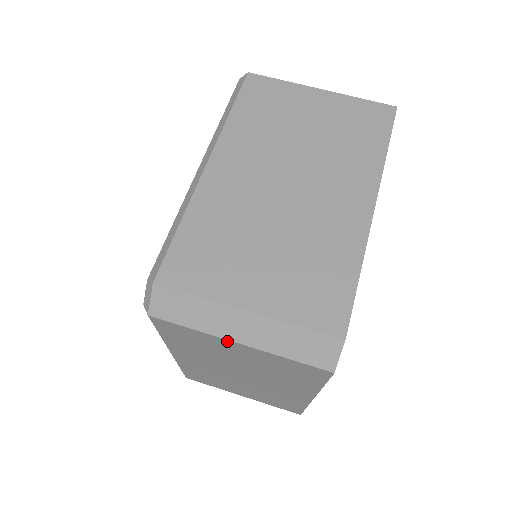
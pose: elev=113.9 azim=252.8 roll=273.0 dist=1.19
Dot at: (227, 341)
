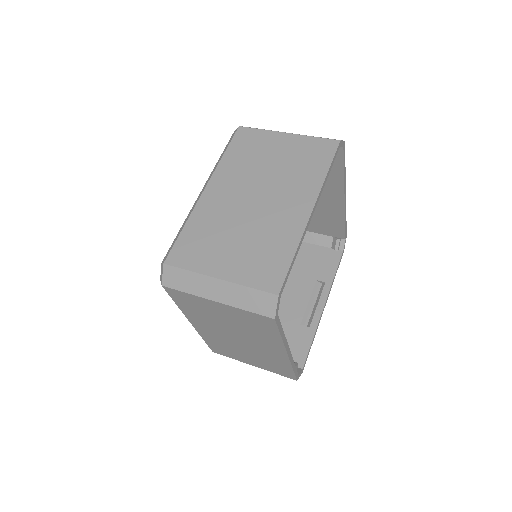
Dot at: (209, 301)
